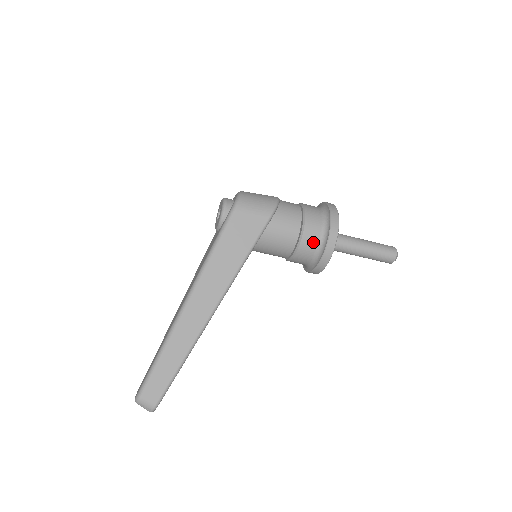
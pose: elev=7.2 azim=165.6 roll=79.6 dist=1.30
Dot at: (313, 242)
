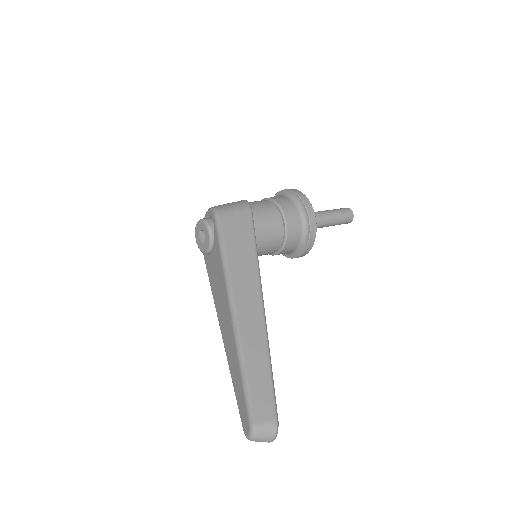
Dot at: (295, 216)
